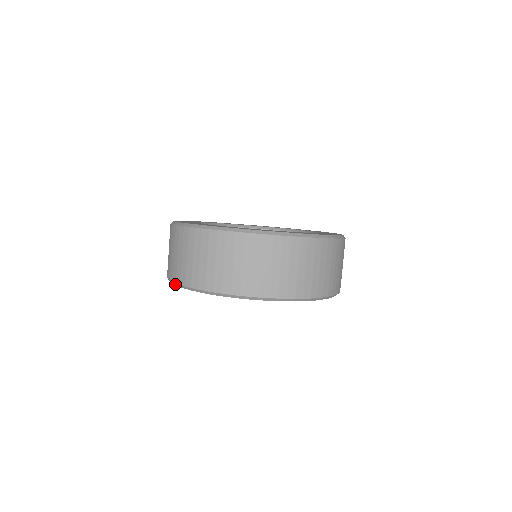
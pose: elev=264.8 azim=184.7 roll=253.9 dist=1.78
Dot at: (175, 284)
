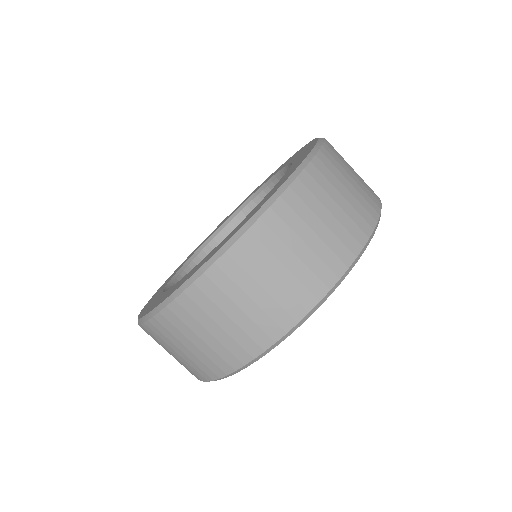
Dot at: occluded
